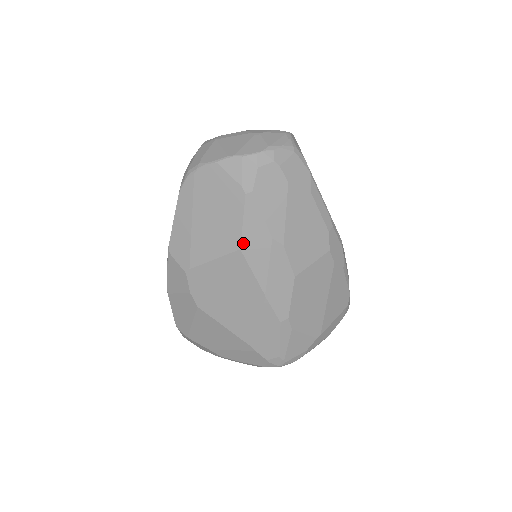
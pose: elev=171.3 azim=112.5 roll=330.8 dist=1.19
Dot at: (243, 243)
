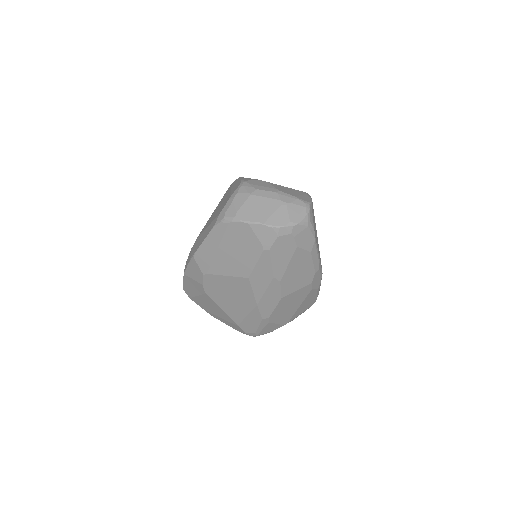
Dot at: (252, 275)
